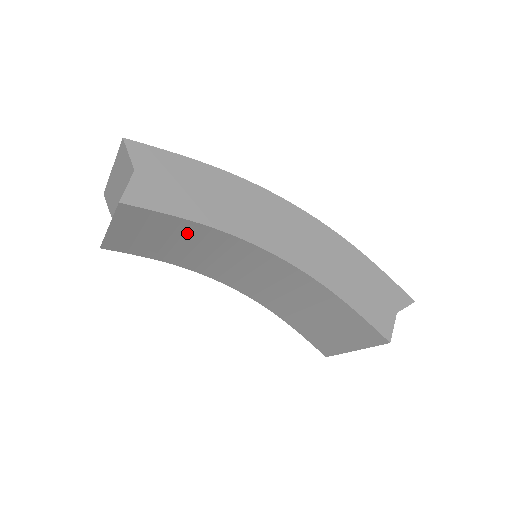
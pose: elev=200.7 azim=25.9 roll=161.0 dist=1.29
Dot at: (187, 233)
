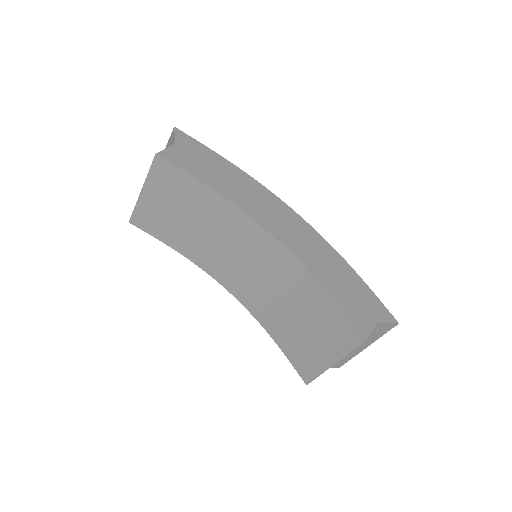
Dot at: (201, 204)
